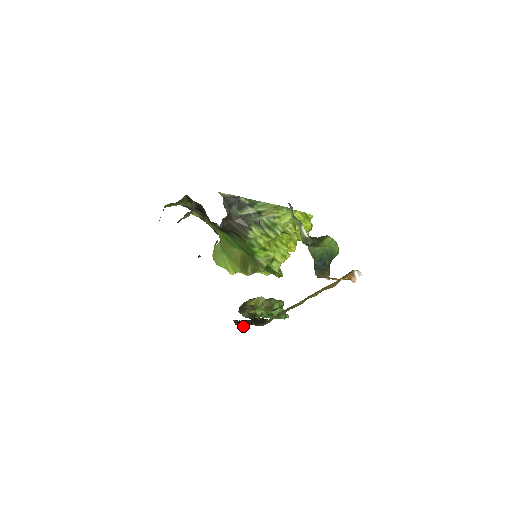
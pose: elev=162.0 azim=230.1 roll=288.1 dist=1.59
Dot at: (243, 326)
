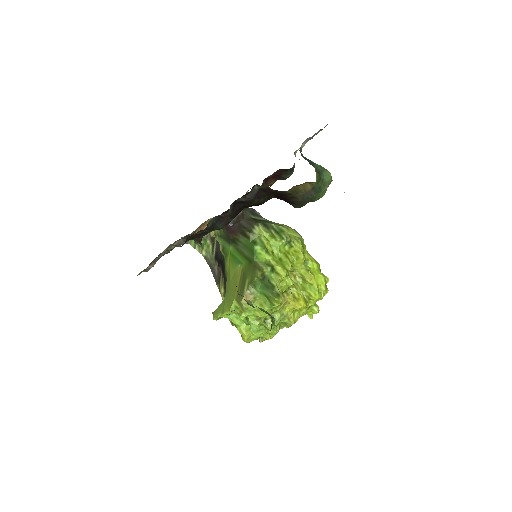
Dot at: occluded
